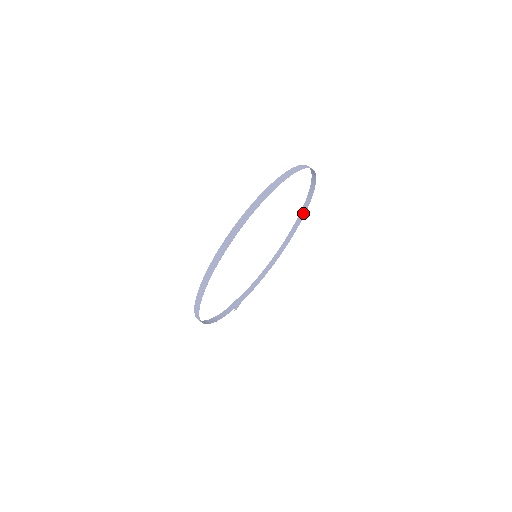
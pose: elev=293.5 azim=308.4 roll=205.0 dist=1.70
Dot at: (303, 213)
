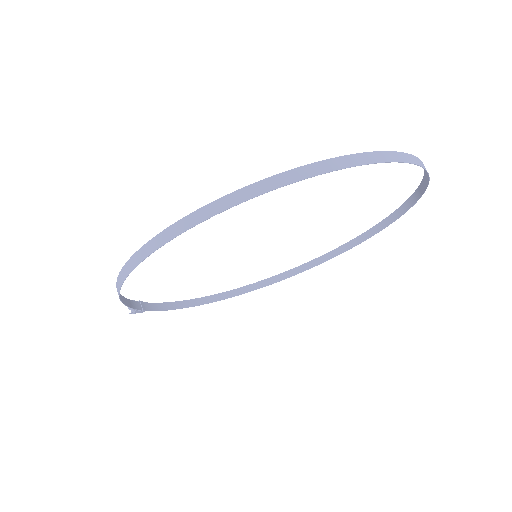
Dot at: (294, 272)
